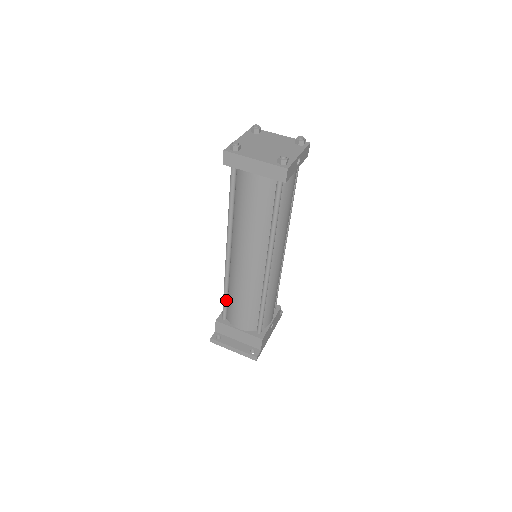
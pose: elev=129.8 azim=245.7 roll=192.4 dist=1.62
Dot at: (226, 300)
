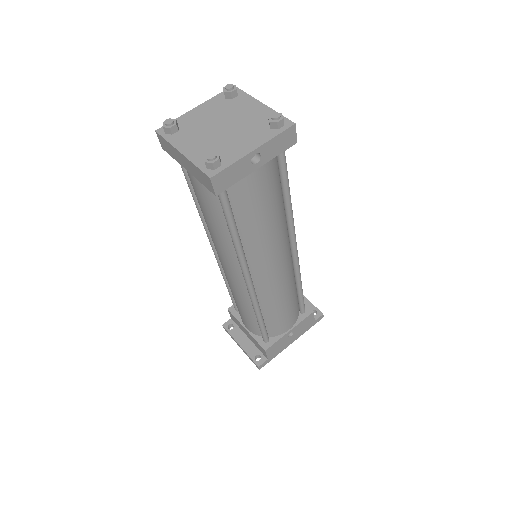
Dot at: (231, 293)
